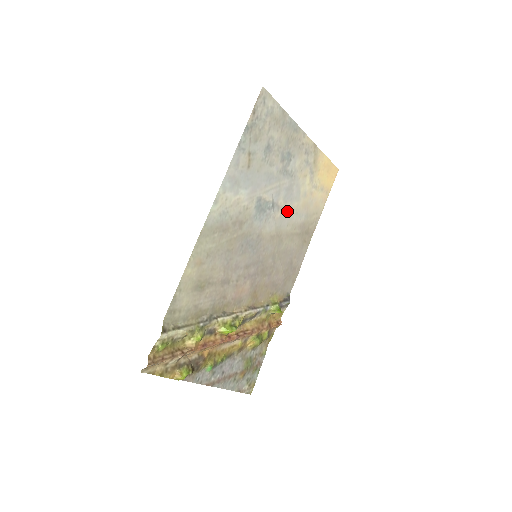
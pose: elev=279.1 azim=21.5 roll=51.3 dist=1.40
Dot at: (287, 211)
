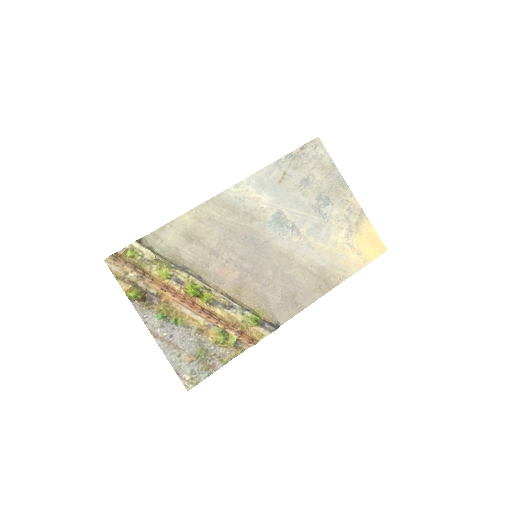
Dot at: (308, 244)
